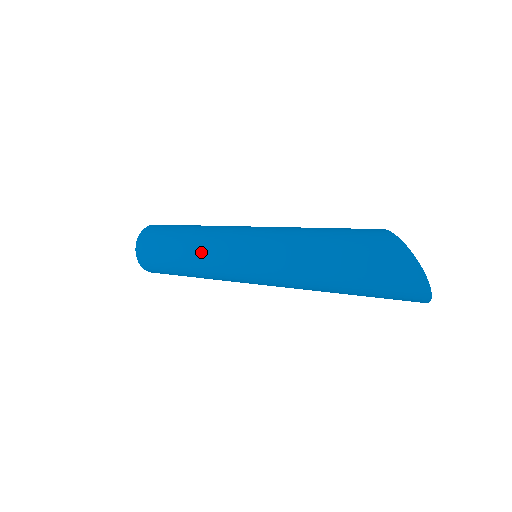
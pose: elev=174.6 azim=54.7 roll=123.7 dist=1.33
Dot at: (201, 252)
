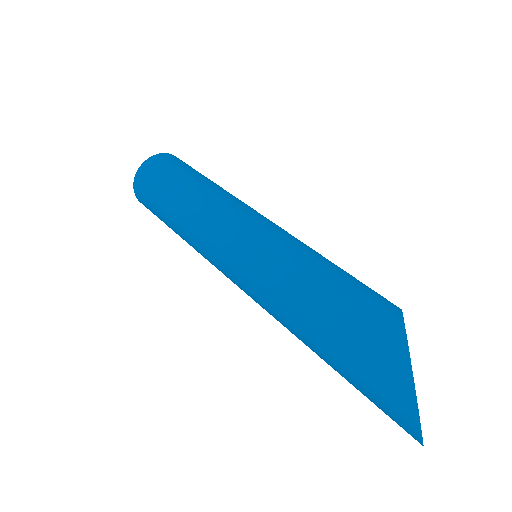
Dot at: (192, 234)
